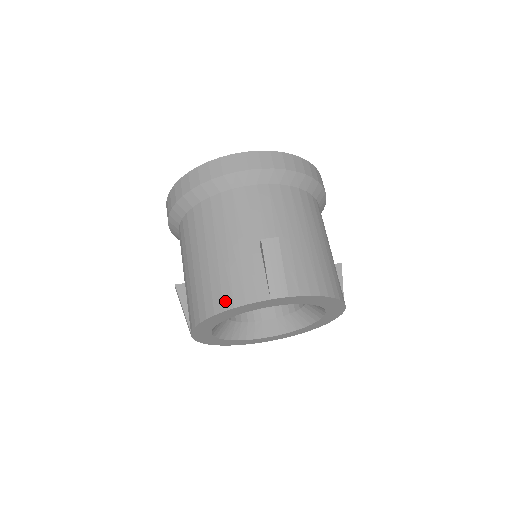
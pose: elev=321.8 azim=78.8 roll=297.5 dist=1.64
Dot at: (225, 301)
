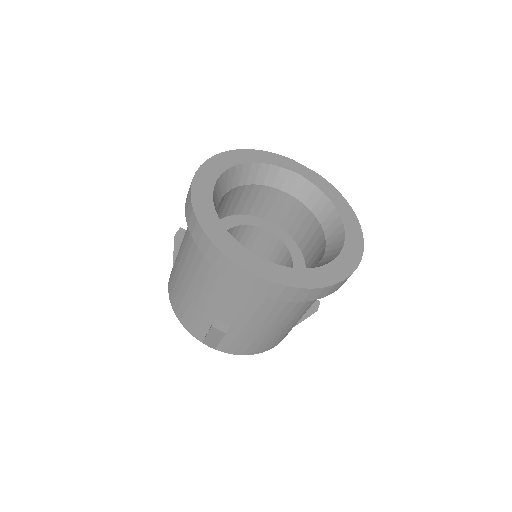
Dot at: (178, 313)
